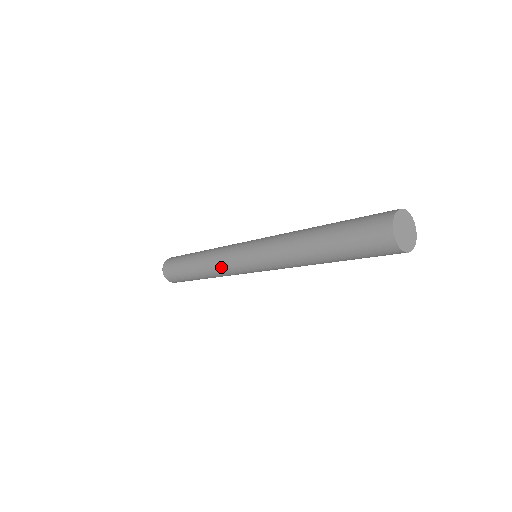
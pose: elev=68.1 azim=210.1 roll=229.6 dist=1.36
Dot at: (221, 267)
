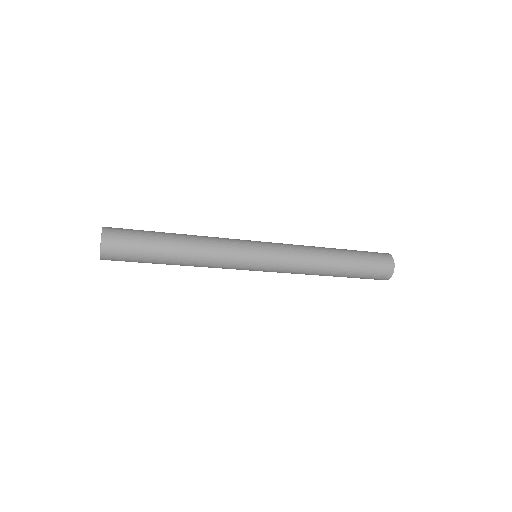
Dot at: (224, 249)
